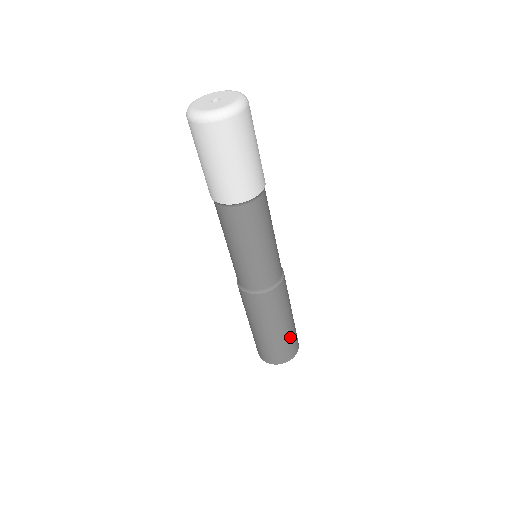
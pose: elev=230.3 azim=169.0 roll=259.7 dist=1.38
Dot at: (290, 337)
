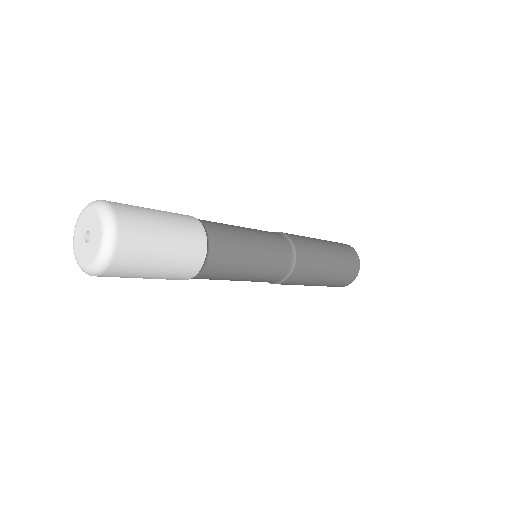
Dot at: (330, 284)
